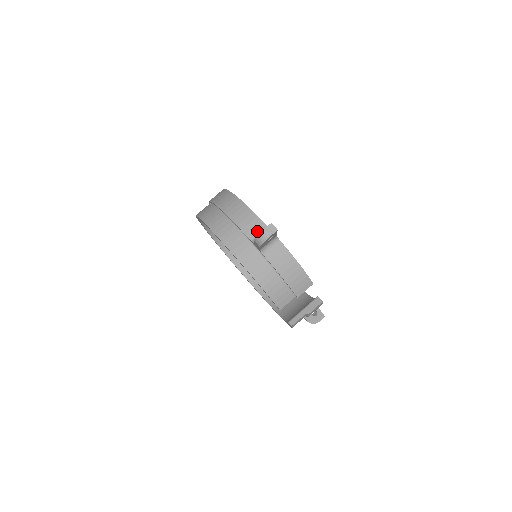
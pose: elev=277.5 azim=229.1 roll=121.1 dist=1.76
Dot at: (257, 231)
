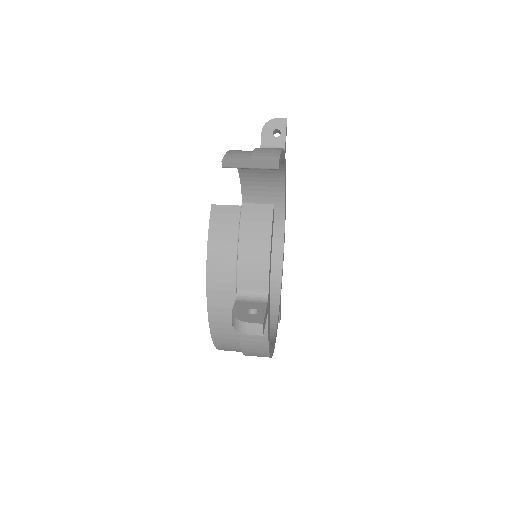
Dot at: occluded
